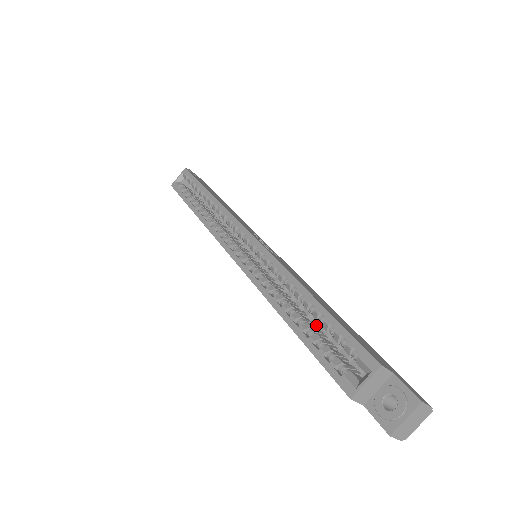
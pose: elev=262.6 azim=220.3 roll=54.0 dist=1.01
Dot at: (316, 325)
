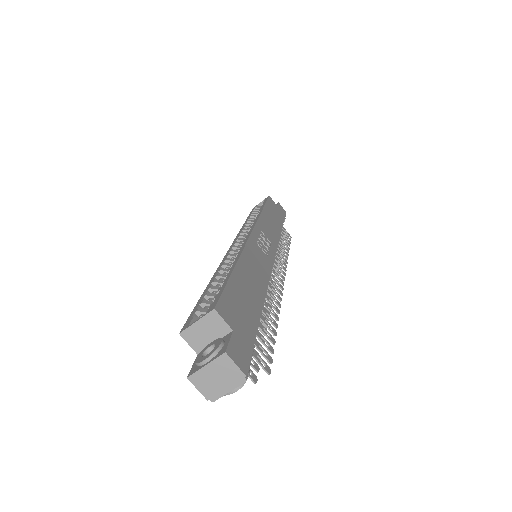
Dot at: occluded
